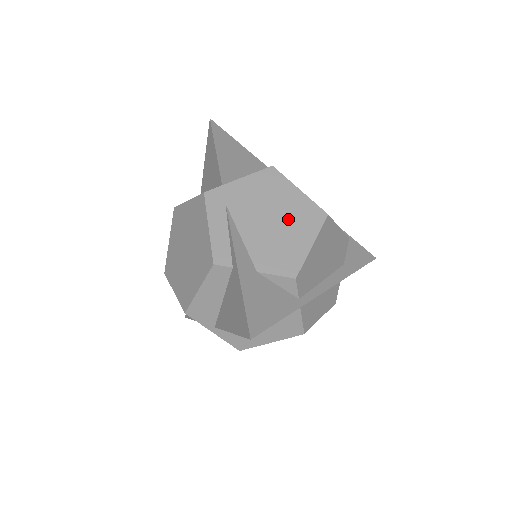
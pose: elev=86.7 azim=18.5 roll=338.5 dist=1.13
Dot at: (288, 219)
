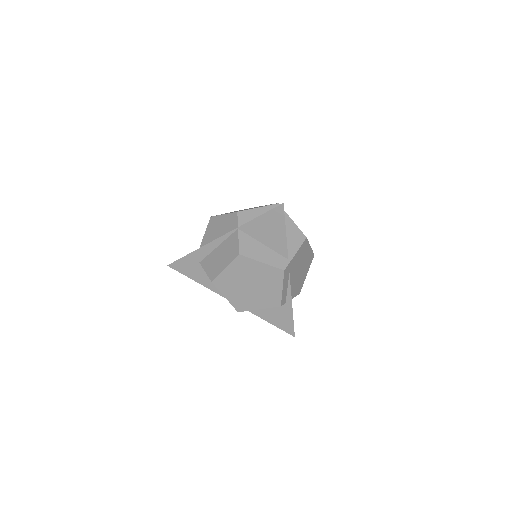
Dot at: (304, 266)
